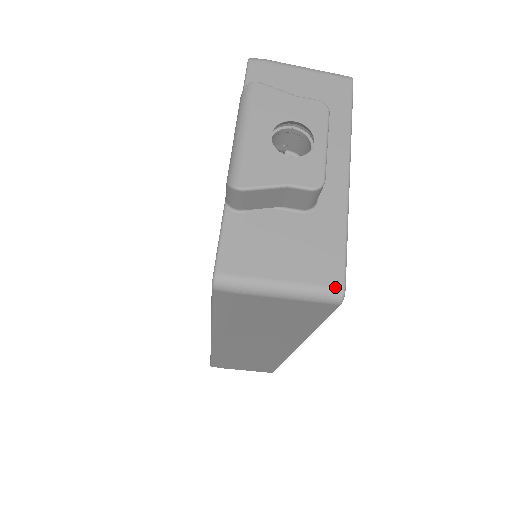
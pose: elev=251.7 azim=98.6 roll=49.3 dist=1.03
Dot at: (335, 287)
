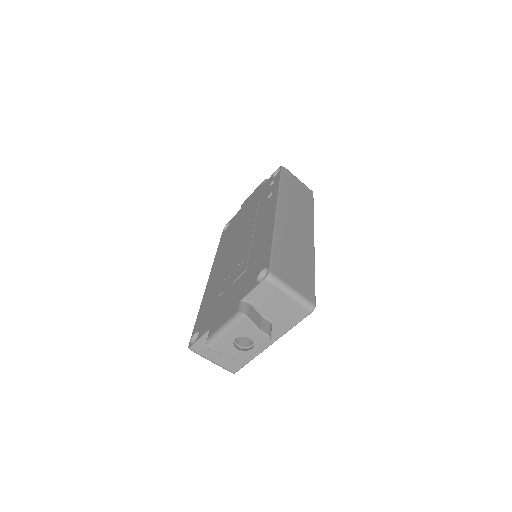
Dot at: (232, 372)
